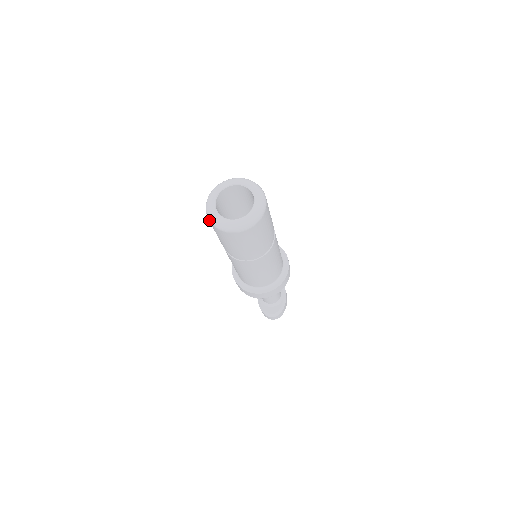
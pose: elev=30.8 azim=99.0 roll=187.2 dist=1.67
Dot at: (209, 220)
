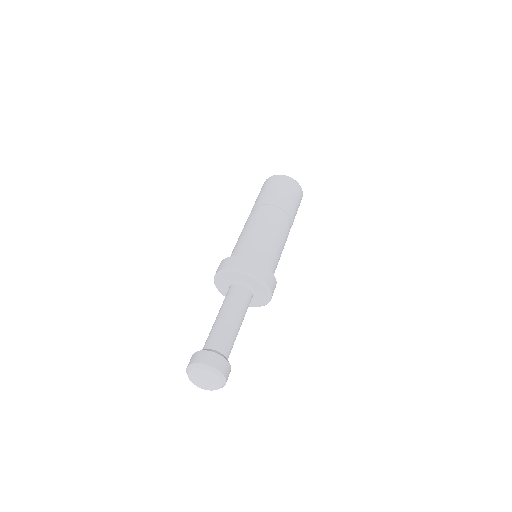
Dot at: (269, 177)
